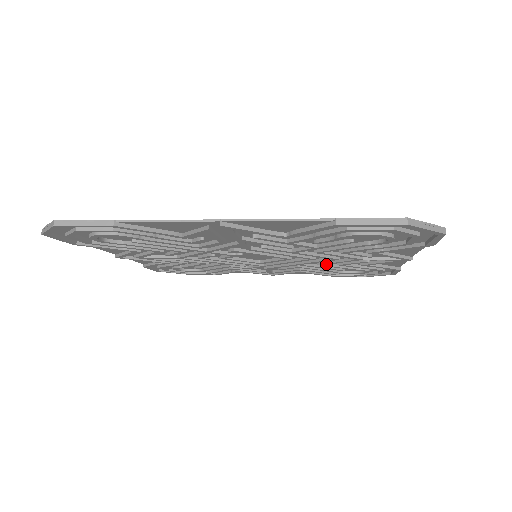
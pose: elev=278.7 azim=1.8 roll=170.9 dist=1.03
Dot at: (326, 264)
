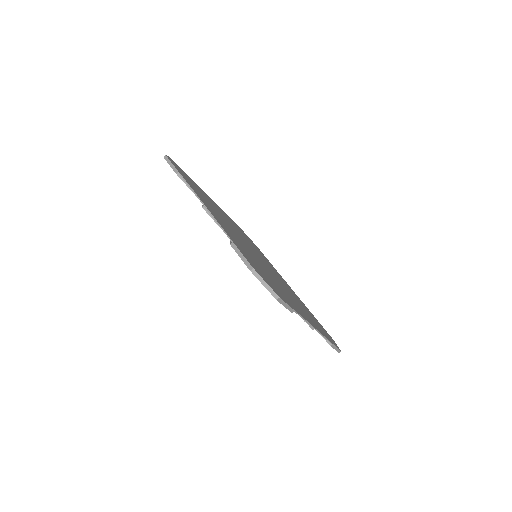
Dot at: occluded
